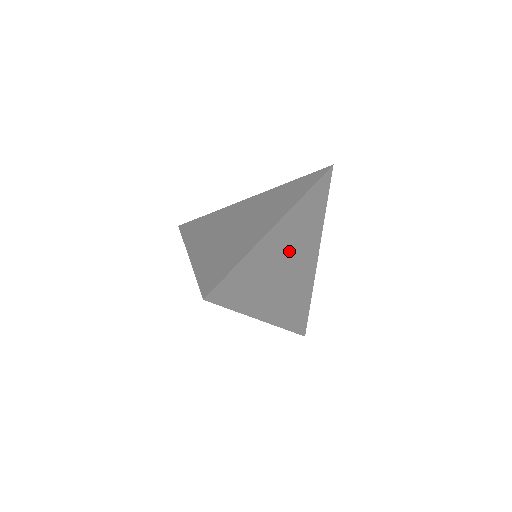
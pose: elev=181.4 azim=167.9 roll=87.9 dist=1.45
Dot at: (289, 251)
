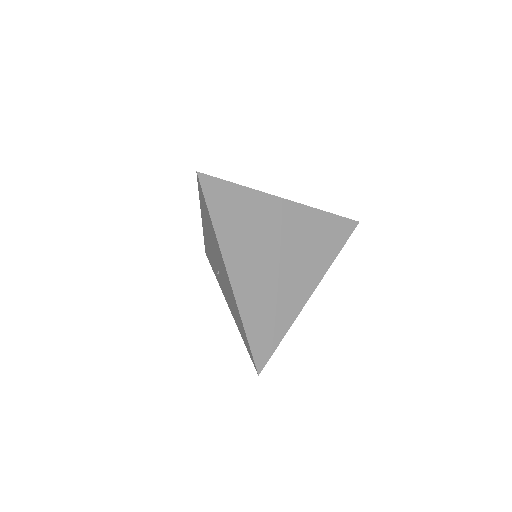
Dot at: (288, 243)
